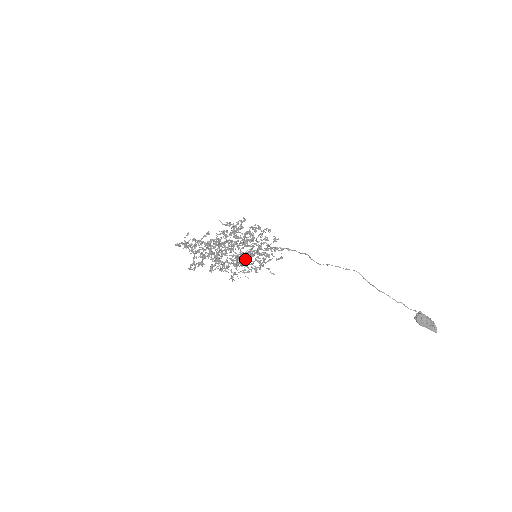
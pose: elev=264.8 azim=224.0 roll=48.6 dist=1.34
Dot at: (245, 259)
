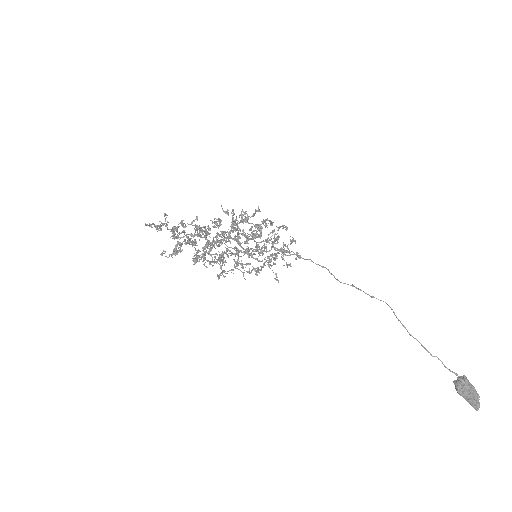
Dot at: occluded
